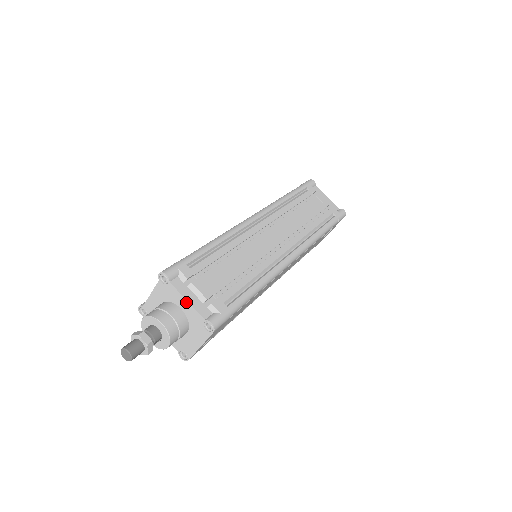
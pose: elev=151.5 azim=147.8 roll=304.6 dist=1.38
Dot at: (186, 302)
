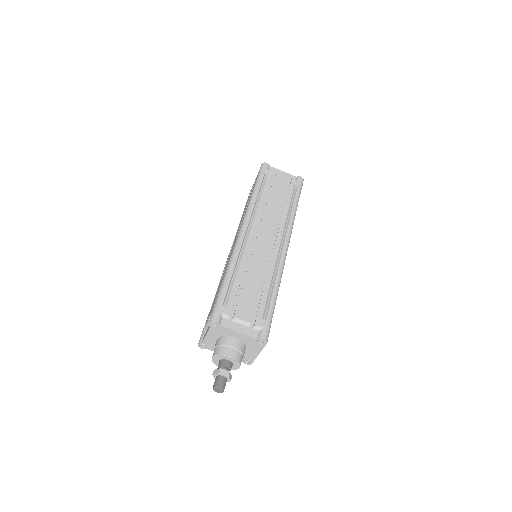
Dot at: (238, 333)
